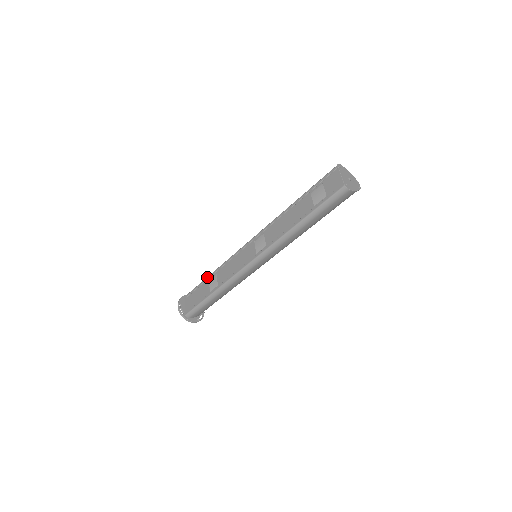
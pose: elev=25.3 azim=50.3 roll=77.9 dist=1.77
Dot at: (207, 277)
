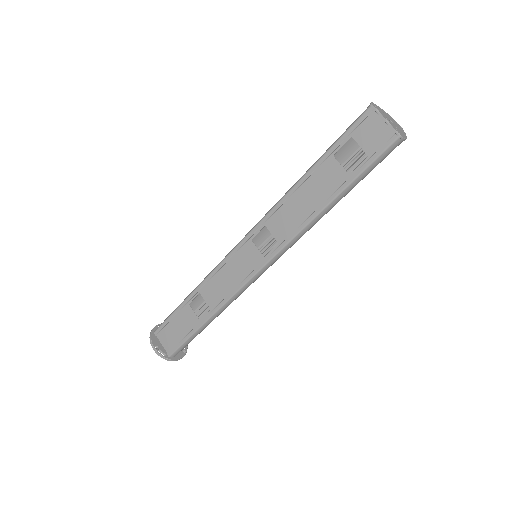
Dot at: (184, 301)
